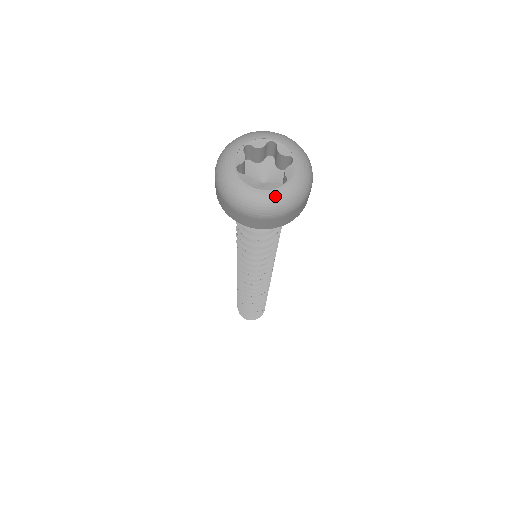
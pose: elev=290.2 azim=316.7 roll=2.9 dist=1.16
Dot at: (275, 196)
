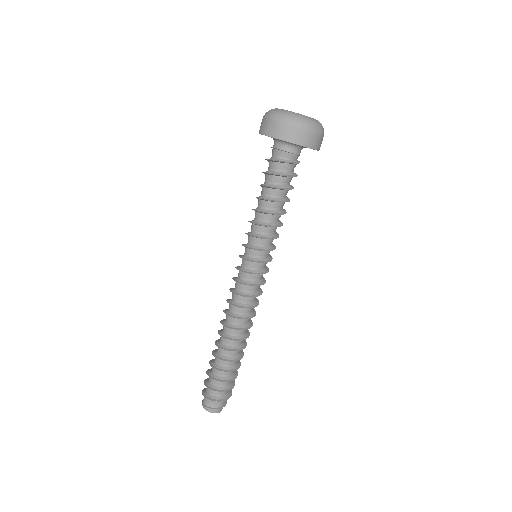
Dot at: (285, 111)
